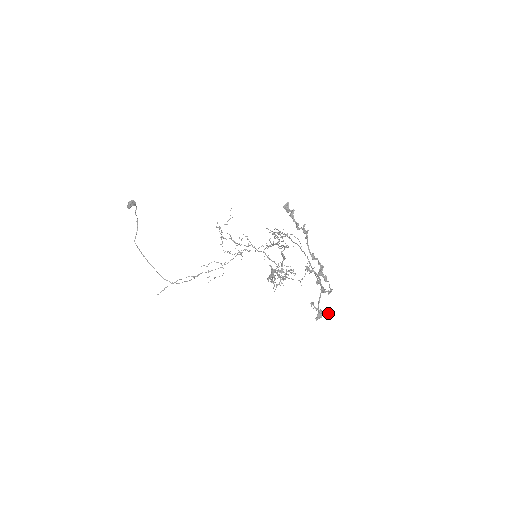
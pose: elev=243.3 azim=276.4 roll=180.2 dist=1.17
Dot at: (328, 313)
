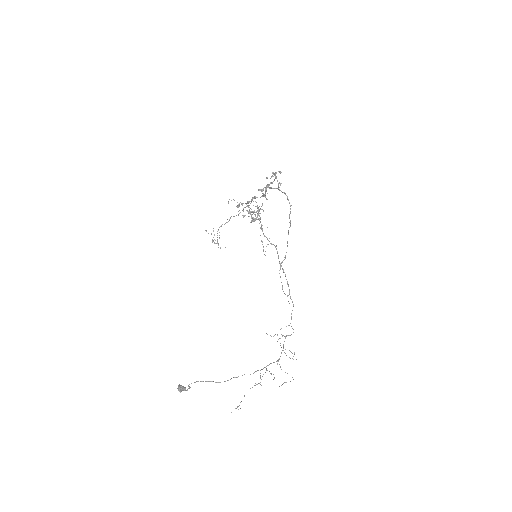
Dot at: (279, 172)
